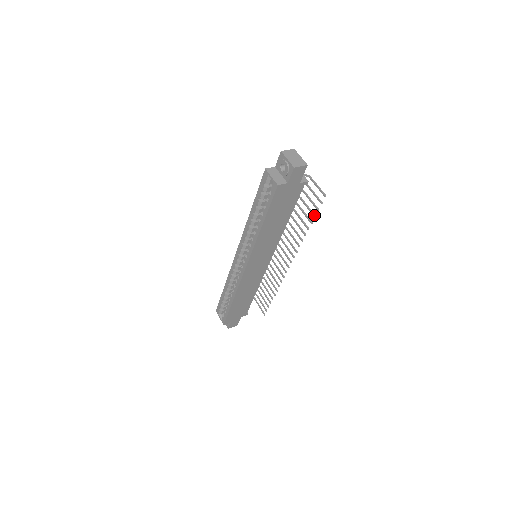
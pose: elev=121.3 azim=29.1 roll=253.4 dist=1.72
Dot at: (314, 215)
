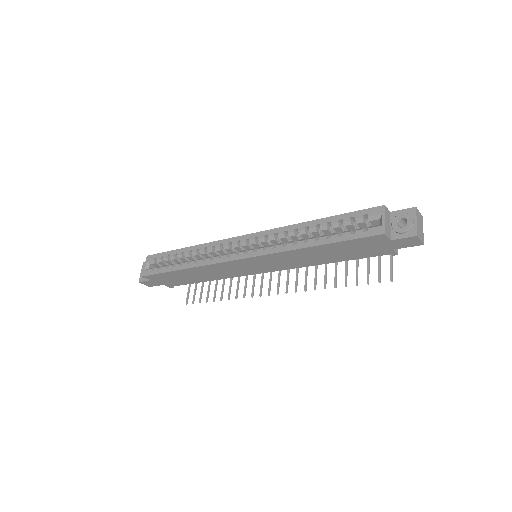
Dot at: occluded
